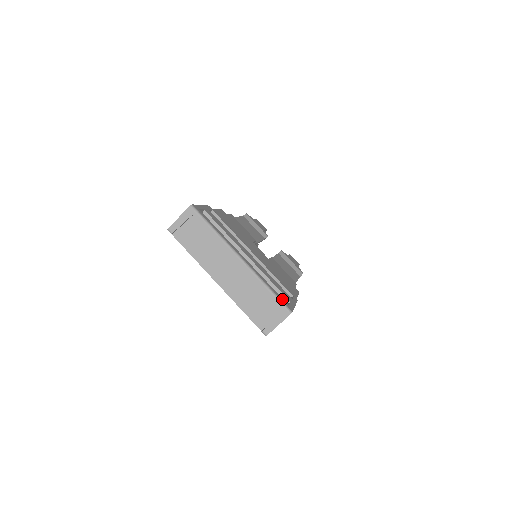
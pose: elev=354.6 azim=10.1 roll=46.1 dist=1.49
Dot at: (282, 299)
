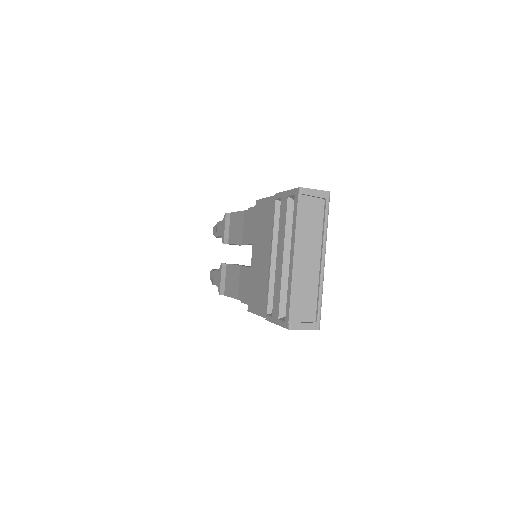
Dot at: occluded
